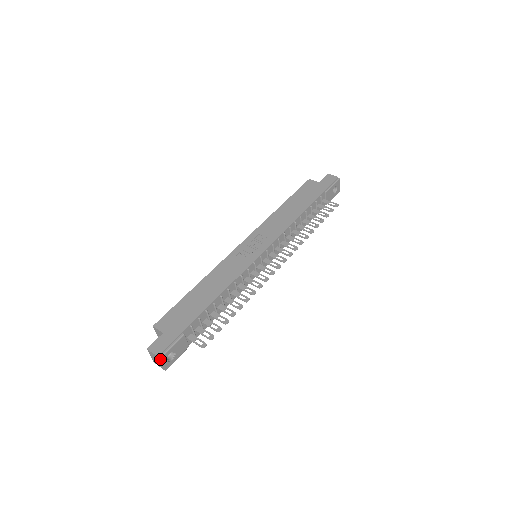
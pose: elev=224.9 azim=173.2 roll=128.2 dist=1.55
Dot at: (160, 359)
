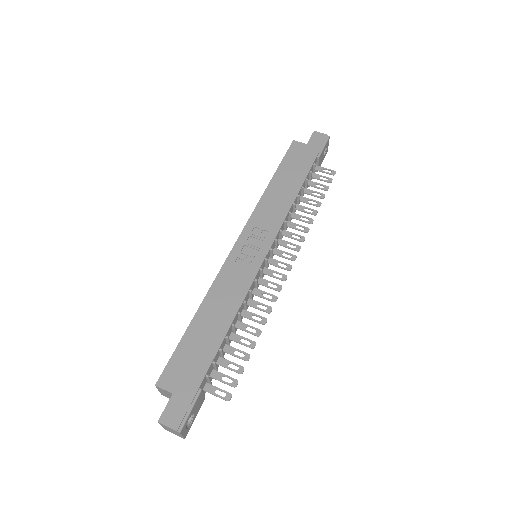
Dot at: (180, 433)
